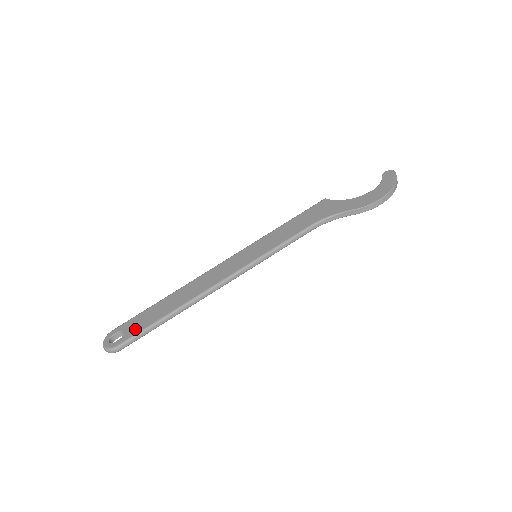
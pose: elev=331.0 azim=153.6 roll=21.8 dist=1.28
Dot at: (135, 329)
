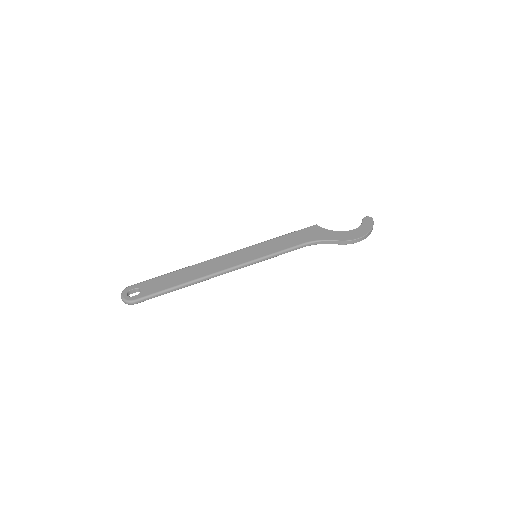
Dot at: (151, 290)
